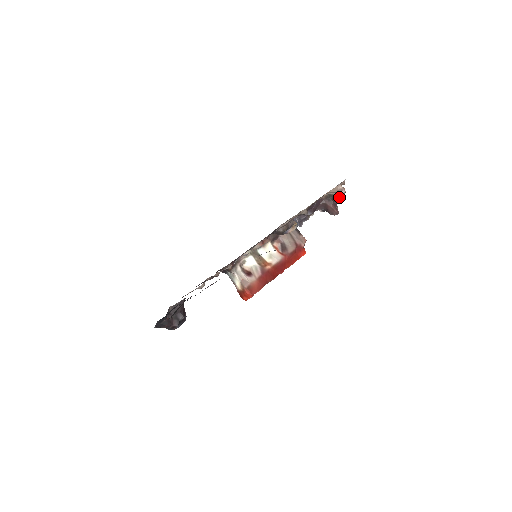
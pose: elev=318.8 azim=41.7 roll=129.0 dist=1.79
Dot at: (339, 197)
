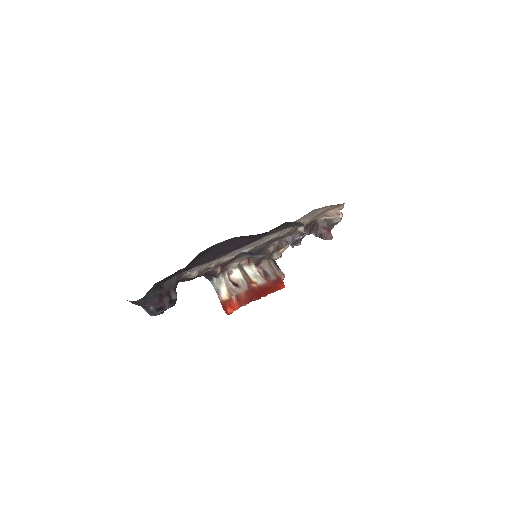
Dot at: (335, 222)
